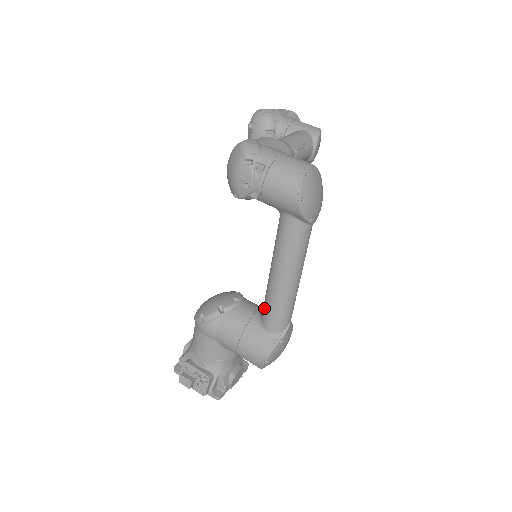
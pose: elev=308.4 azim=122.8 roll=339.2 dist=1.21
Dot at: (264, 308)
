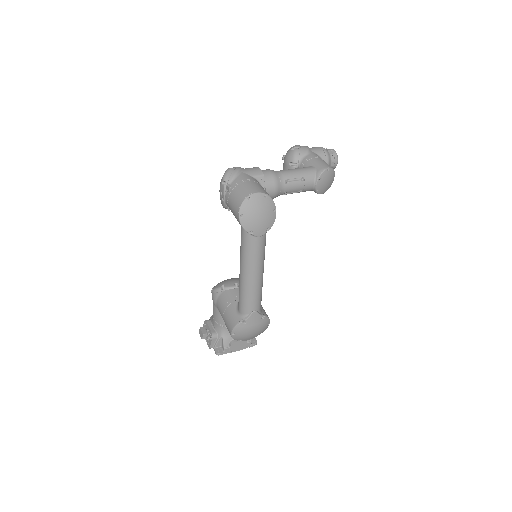
Dot at: occluded
